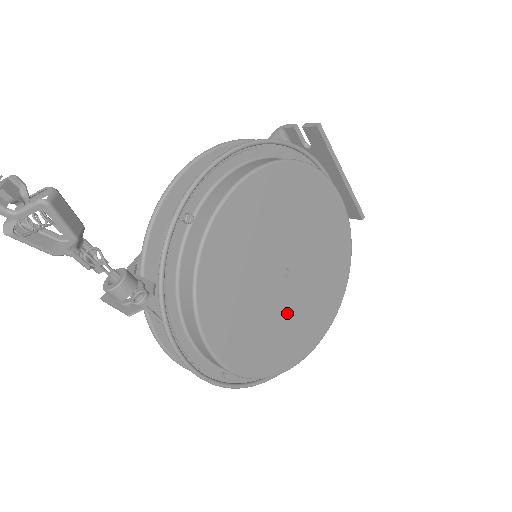
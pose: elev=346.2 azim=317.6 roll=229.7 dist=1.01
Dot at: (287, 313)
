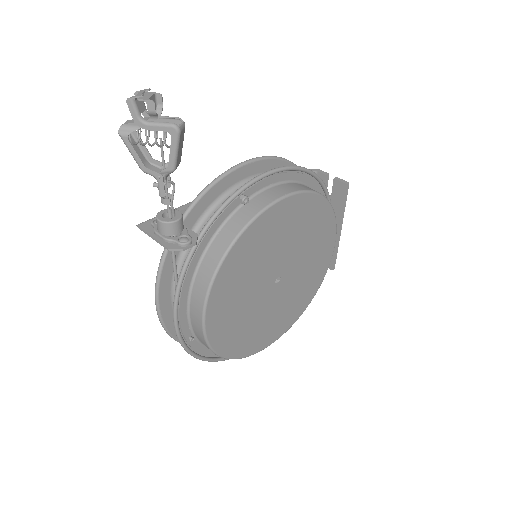
Dot at: (261, 312)
